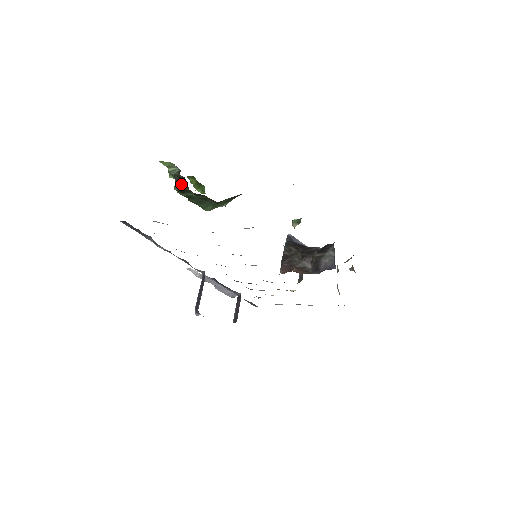
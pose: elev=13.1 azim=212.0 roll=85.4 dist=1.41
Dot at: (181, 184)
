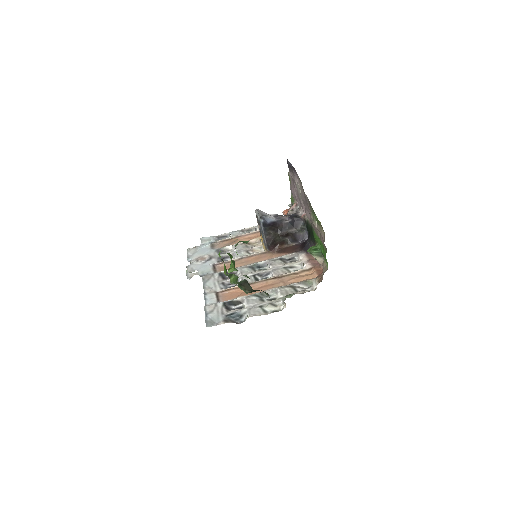
Dot at: (254, 290)
